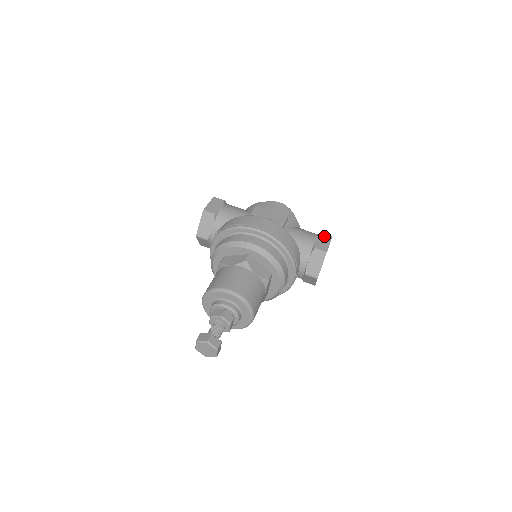
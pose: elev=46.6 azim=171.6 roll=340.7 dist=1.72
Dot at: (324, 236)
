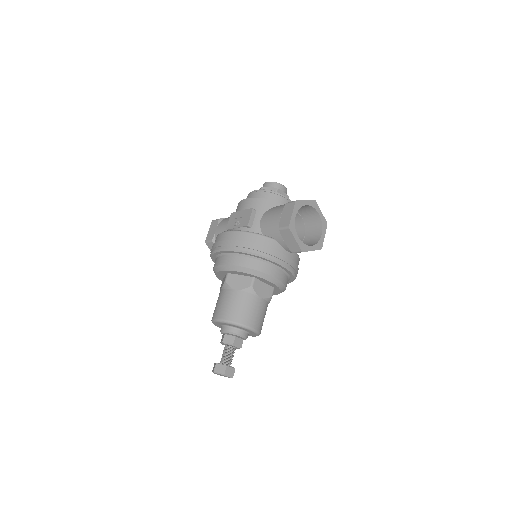
Dot at: (288, 206)
